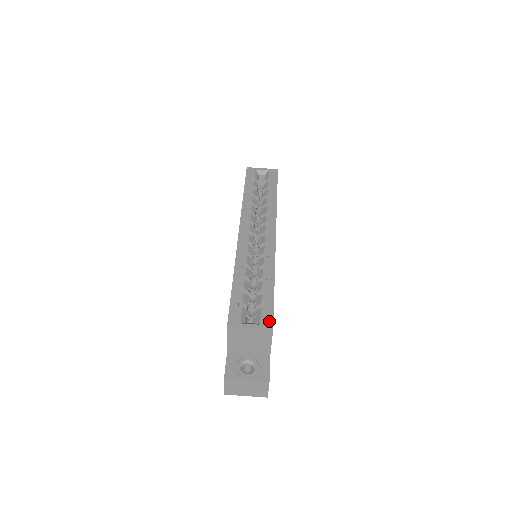
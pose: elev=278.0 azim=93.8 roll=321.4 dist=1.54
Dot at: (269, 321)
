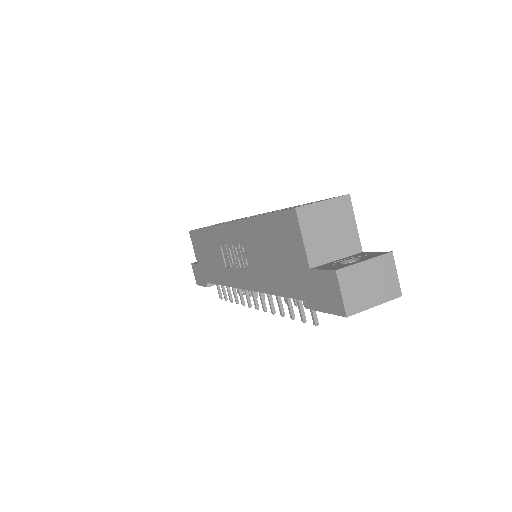
Dot at: occluded
